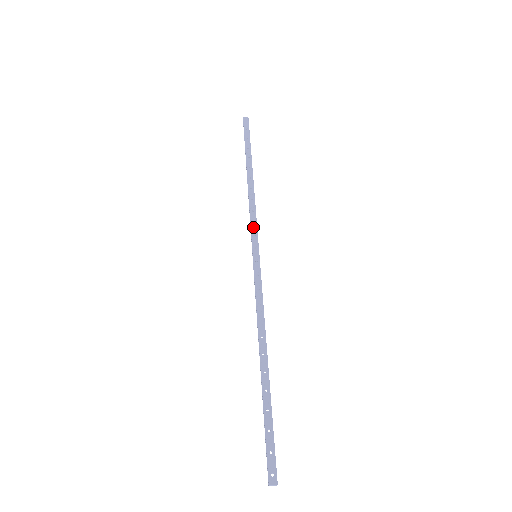
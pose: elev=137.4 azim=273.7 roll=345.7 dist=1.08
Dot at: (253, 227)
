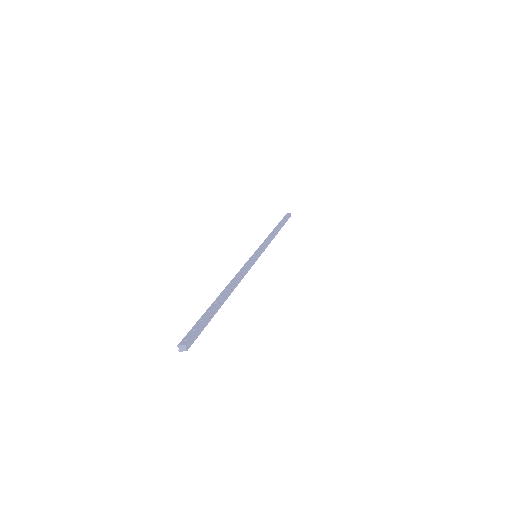
Dot at: (262, 245)
